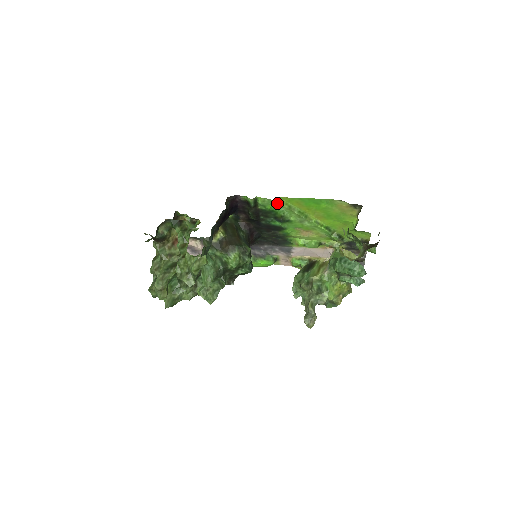
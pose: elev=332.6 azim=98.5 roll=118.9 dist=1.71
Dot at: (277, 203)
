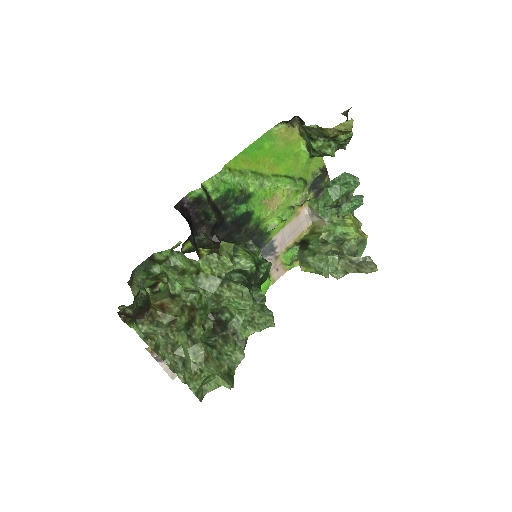
Dot at: (227, 174)
